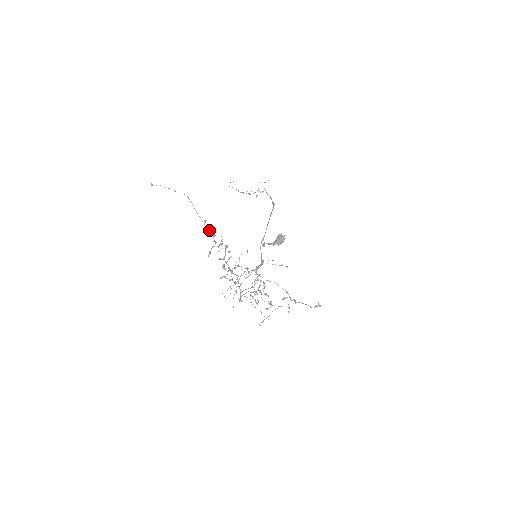
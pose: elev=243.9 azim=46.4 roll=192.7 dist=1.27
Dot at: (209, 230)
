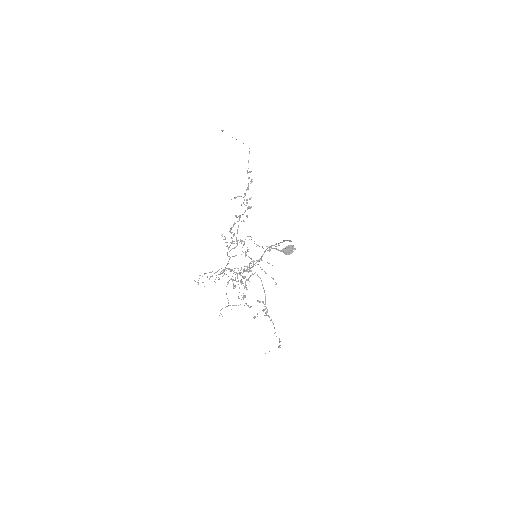
Dot at: occluded
